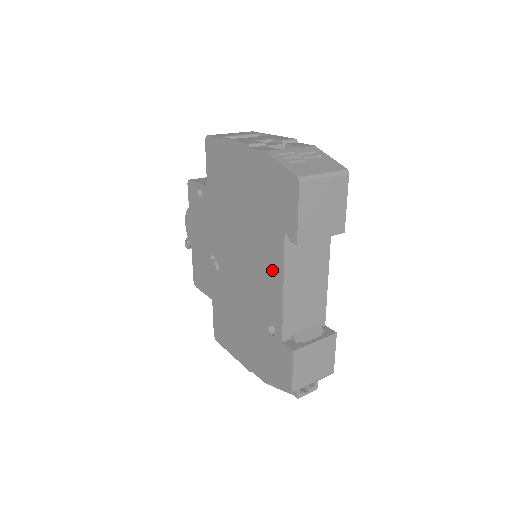
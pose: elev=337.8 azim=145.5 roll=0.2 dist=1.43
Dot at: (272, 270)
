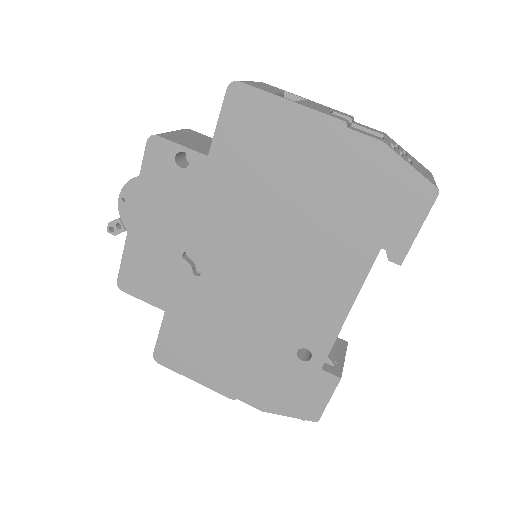
Dot at: (335, 288)
